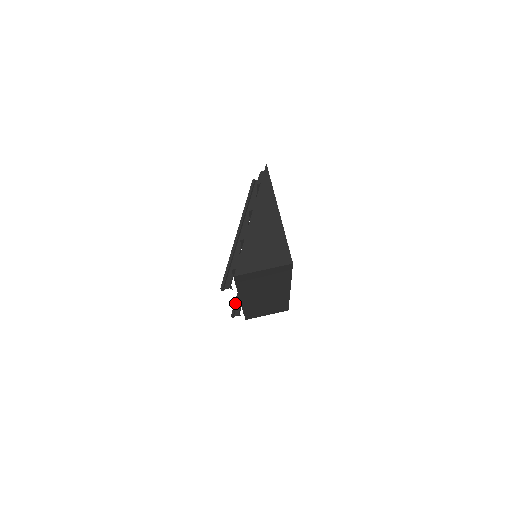
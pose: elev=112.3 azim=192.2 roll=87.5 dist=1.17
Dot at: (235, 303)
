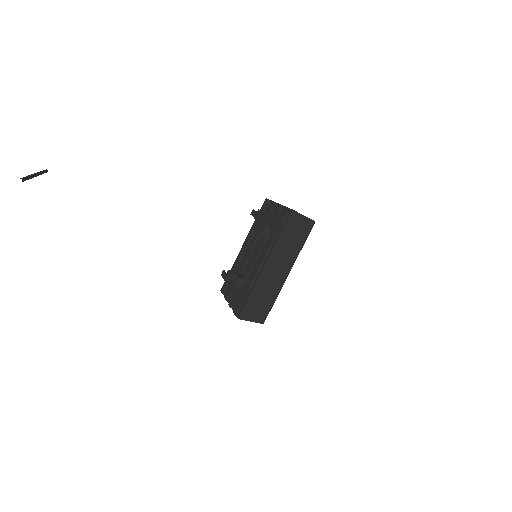
Dot at: (239, 291)
